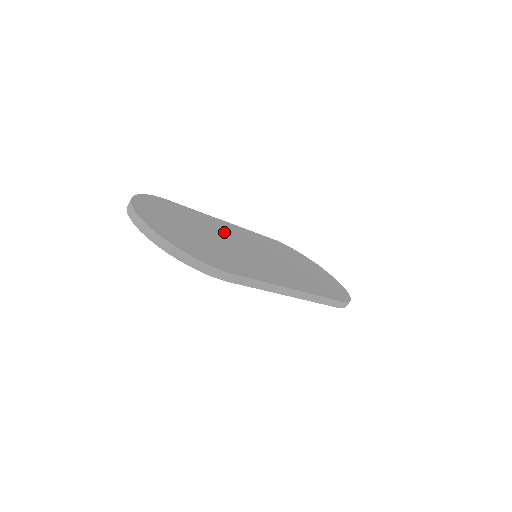
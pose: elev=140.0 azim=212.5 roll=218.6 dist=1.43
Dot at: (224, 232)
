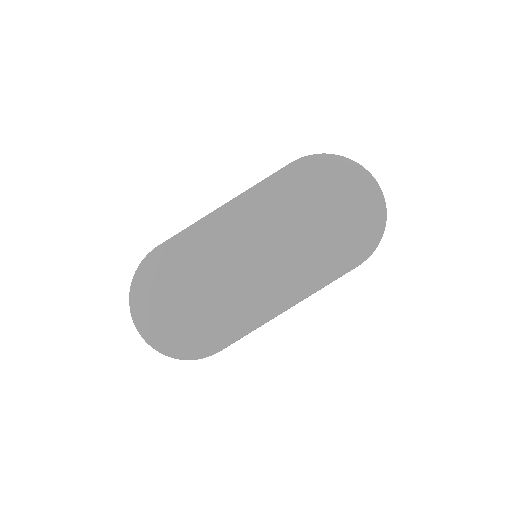
Dot at: (217, 249)
